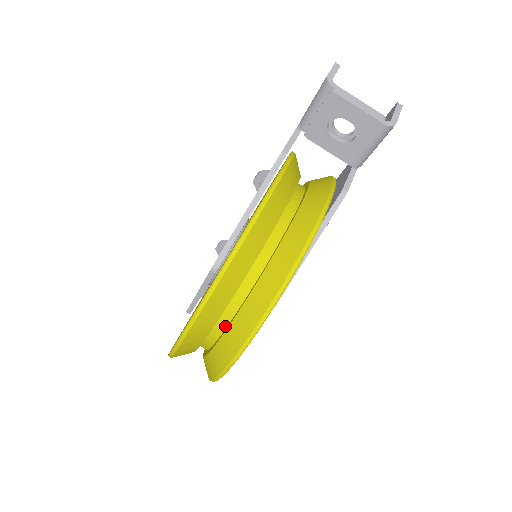
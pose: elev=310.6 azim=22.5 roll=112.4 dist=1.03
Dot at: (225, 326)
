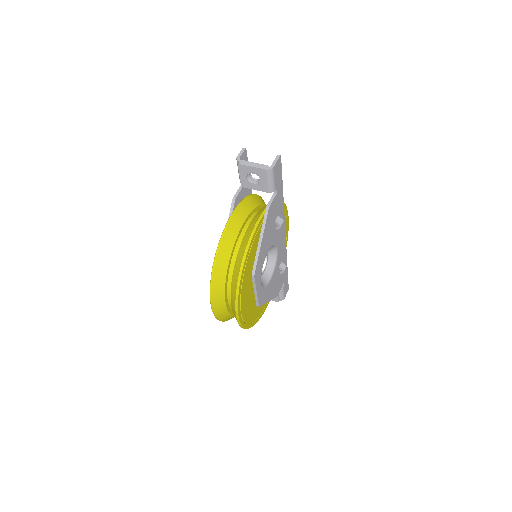
Dot at: occluded
